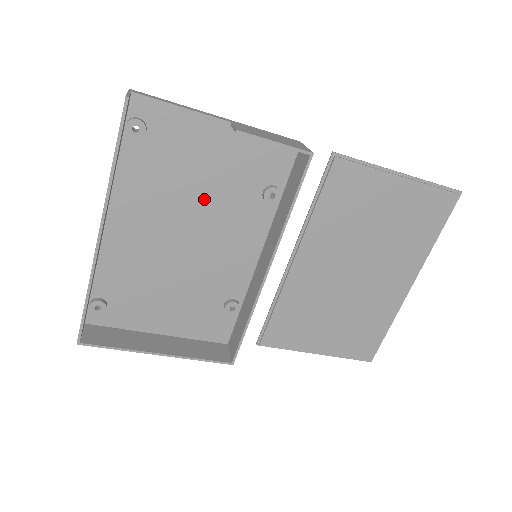
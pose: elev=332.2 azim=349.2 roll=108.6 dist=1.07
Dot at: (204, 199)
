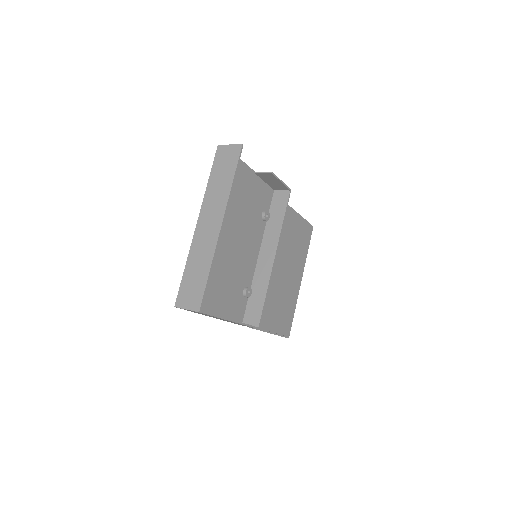
Dot at: (242, 215)
